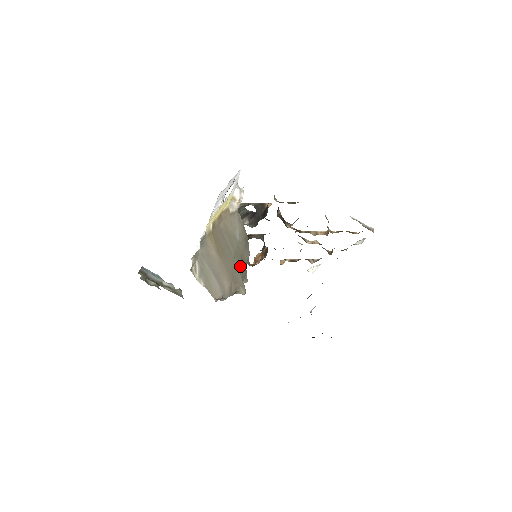
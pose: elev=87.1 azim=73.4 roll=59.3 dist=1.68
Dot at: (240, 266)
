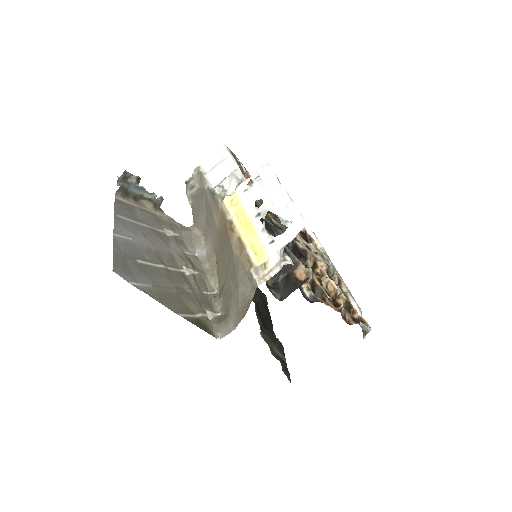
Dot at: (226, 292)
